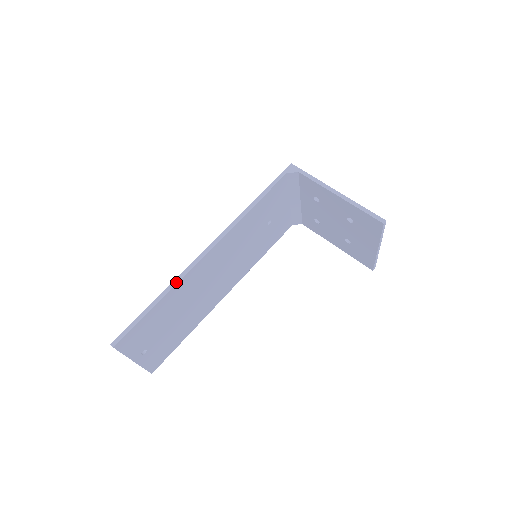
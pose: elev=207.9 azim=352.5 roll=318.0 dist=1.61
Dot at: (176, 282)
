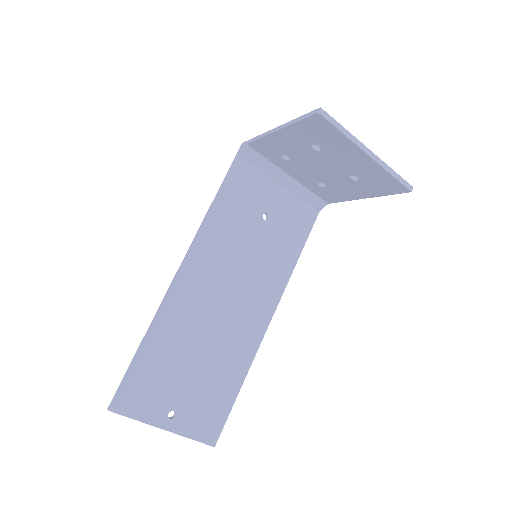
Dot at: (155, 316)
